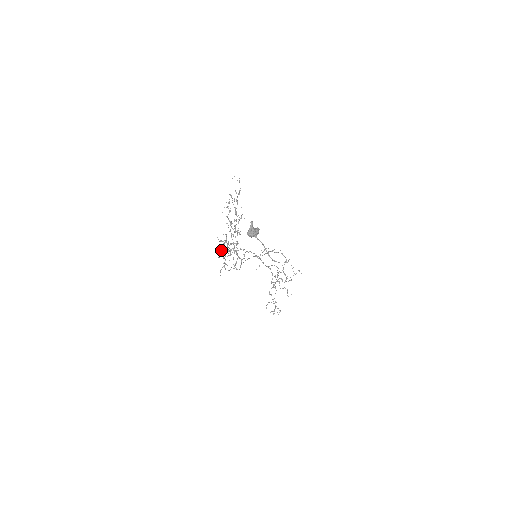
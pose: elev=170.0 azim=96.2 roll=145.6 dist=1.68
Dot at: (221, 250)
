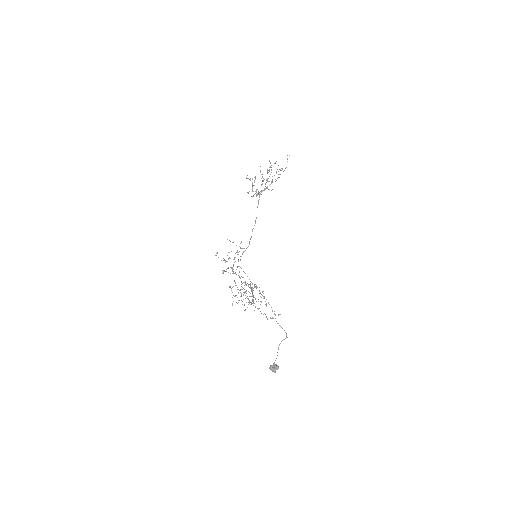
Dot at: occluded
